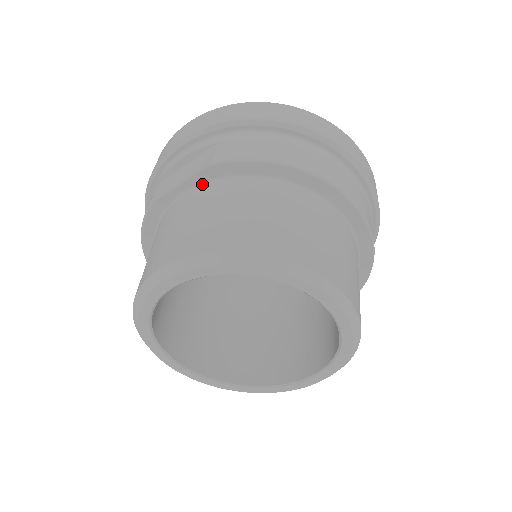
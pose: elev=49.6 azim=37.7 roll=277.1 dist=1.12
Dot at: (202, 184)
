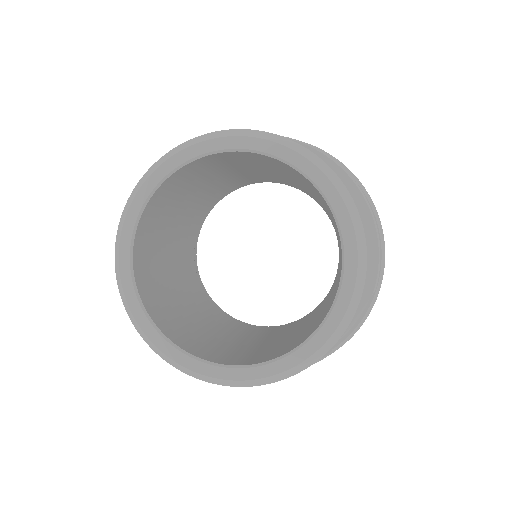
Dot at: occluded
